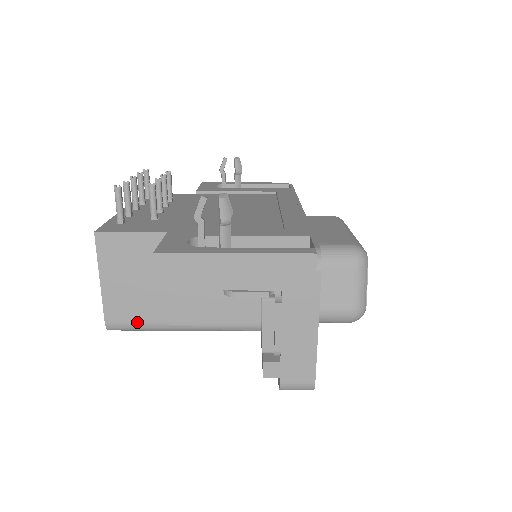
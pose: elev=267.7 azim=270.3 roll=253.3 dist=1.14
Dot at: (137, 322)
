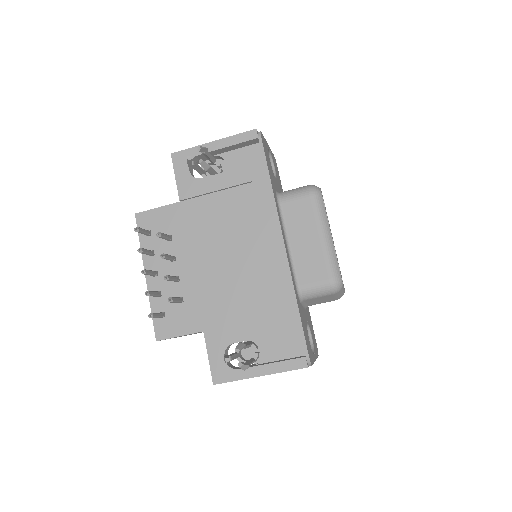
Dot at: occluded
